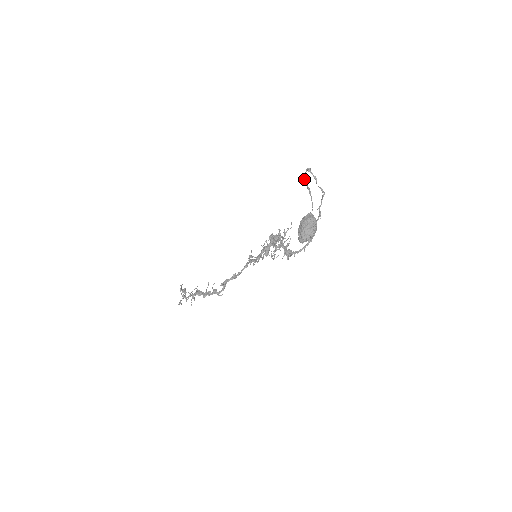
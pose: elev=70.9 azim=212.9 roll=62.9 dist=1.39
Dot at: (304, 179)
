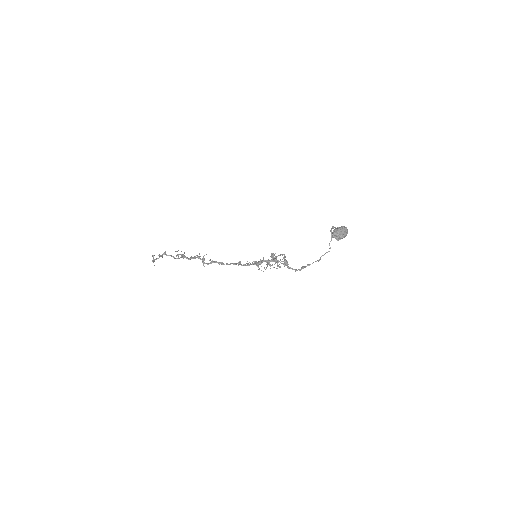
Dot at: occluded
